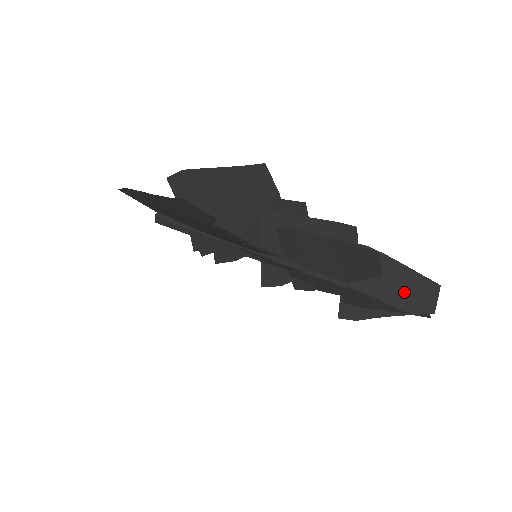
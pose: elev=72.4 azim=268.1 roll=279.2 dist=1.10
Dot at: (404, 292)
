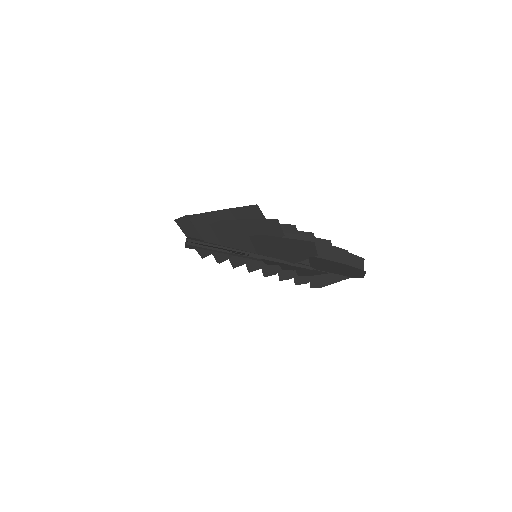
Dot at: (346, 272)
